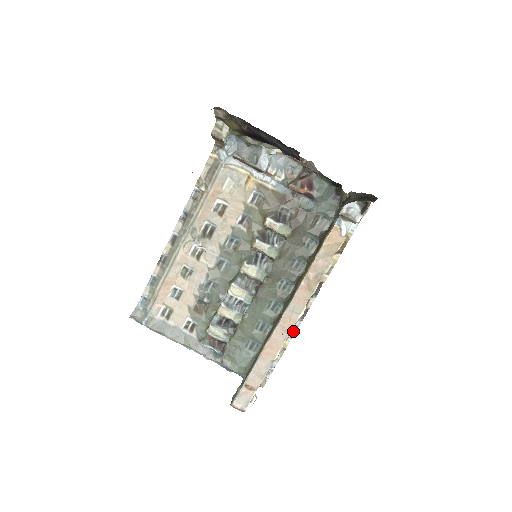
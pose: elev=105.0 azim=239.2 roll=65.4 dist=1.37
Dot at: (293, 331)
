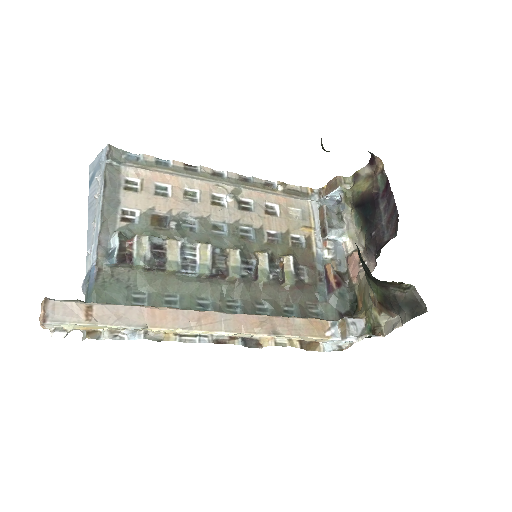
Dot at: (190, 339)
